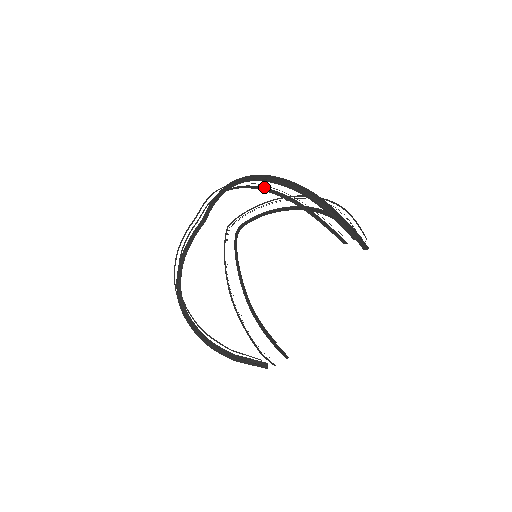
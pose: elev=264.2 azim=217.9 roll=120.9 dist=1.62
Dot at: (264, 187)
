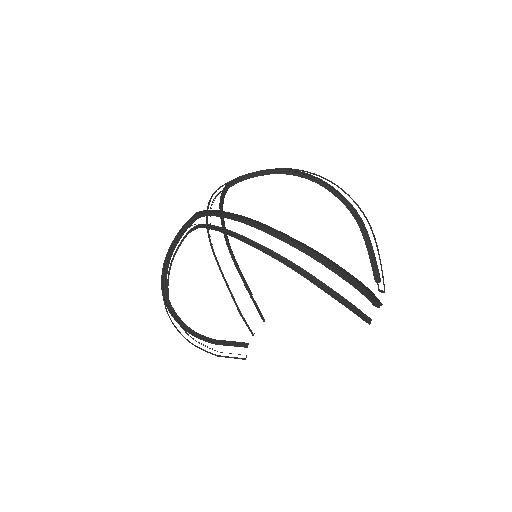
Dot at: occluded
